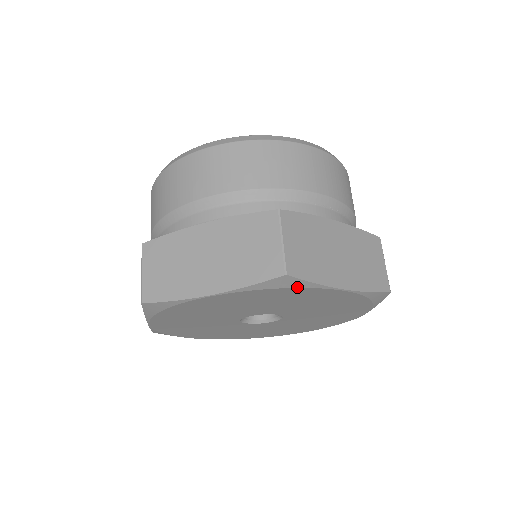
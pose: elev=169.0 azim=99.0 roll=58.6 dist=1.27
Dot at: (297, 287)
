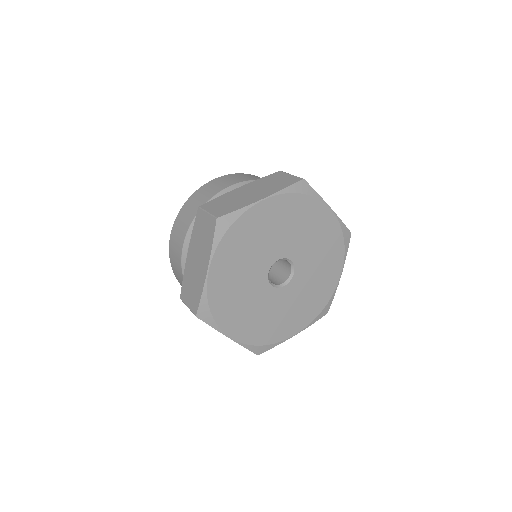
Dot at: (309, 195)
